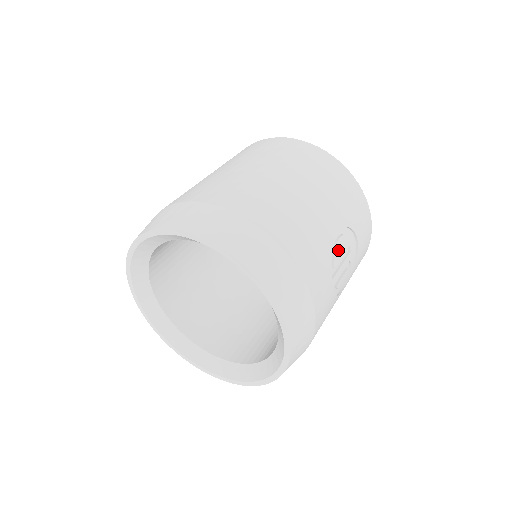
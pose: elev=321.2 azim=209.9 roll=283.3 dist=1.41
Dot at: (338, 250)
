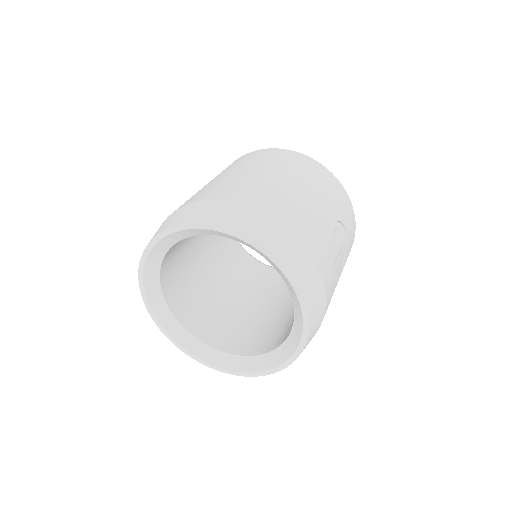
Dot at: (336, 241)
